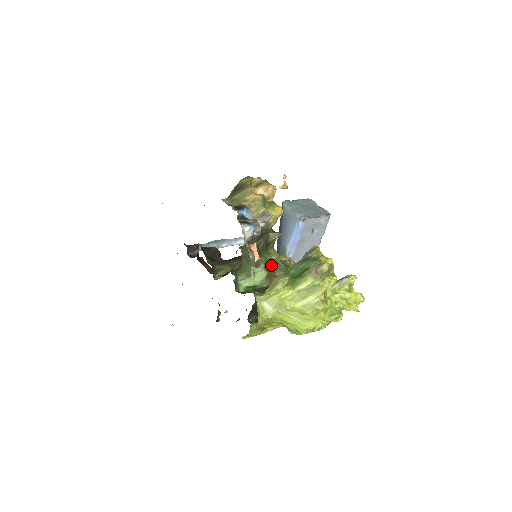
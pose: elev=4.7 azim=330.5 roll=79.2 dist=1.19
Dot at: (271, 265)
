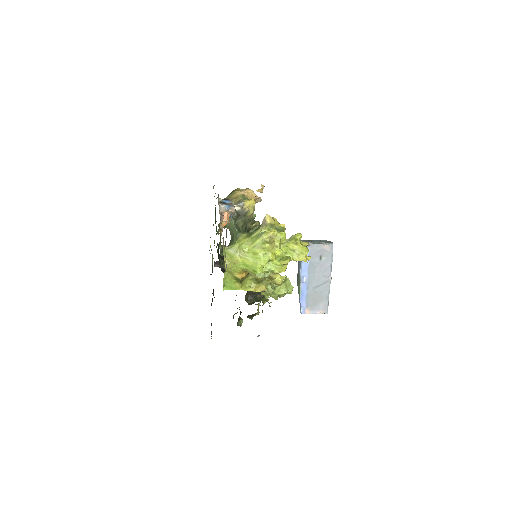
Dot at: occluded
